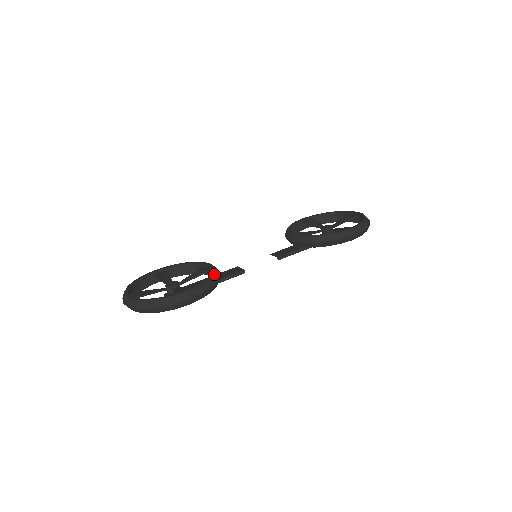
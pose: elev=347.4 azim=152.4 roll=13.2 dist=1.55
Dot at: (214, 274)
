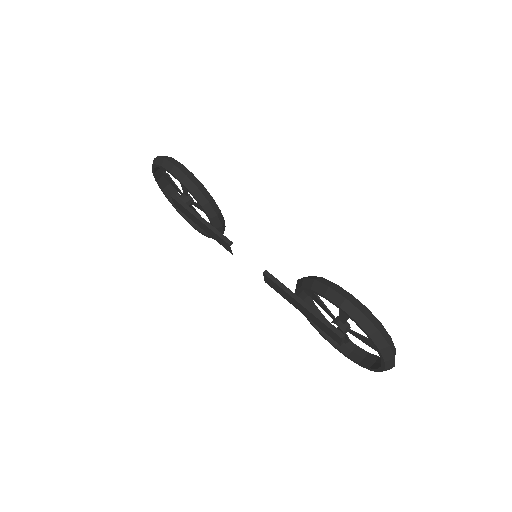
Dot at: (211, 196)
